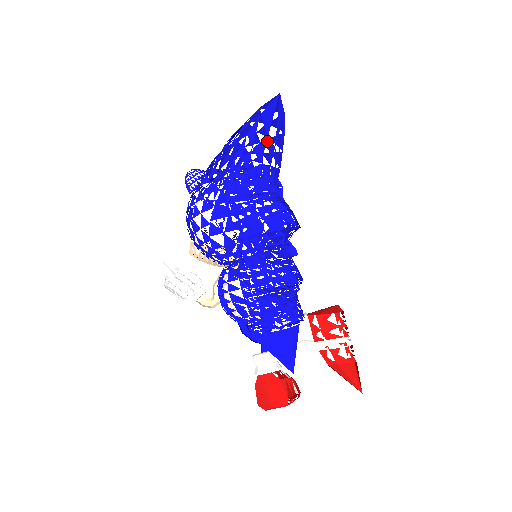
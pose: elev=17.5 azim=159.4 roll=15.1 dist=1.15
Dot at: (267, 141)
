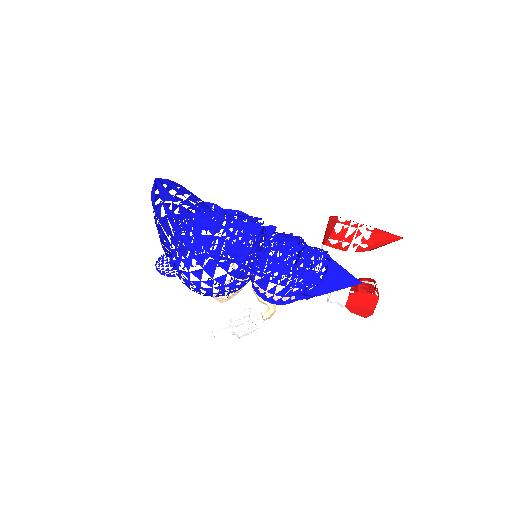
Dot at: (175, 198)
